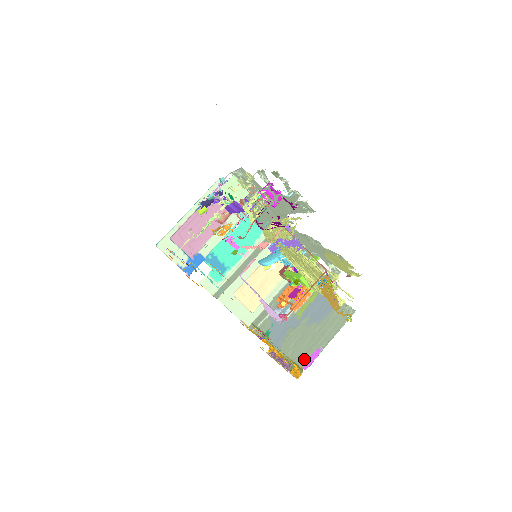
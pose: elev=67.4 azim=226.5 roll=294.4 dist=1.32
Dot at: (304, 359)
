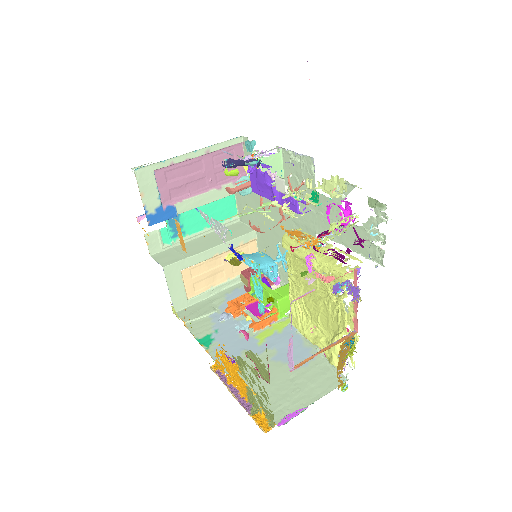
Dot at: (274, 408)
